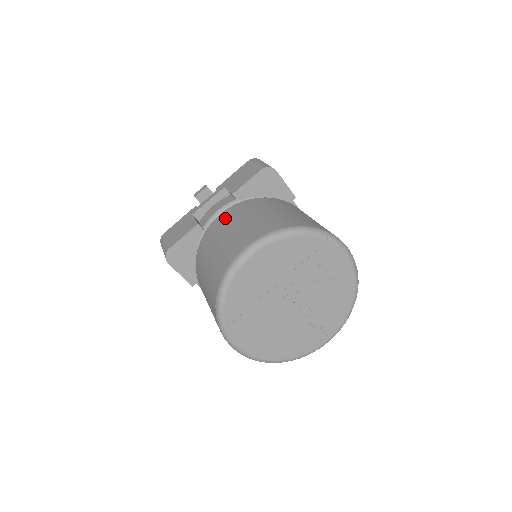
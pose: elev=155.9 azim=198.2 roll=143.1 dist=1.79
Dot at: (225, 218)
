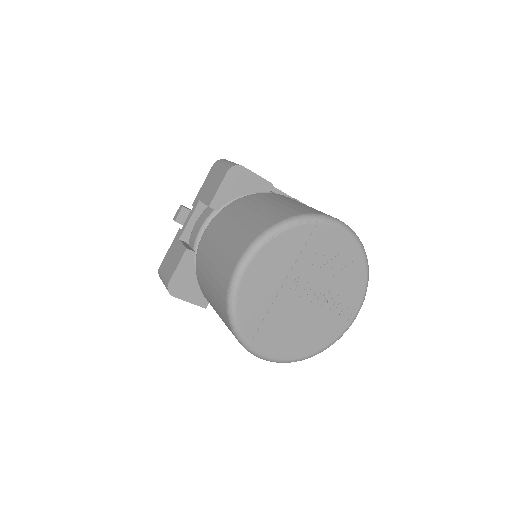
Dot at: (210, 234)
